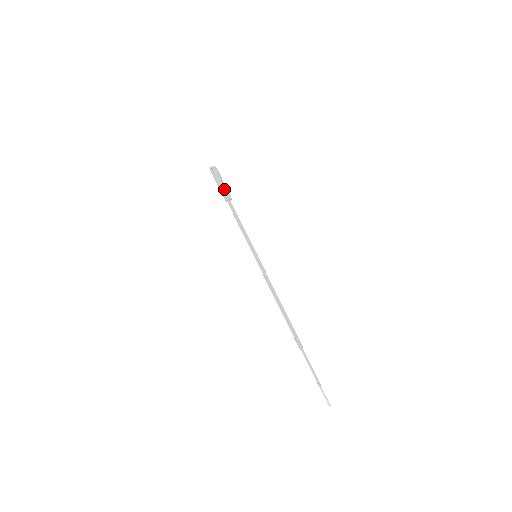
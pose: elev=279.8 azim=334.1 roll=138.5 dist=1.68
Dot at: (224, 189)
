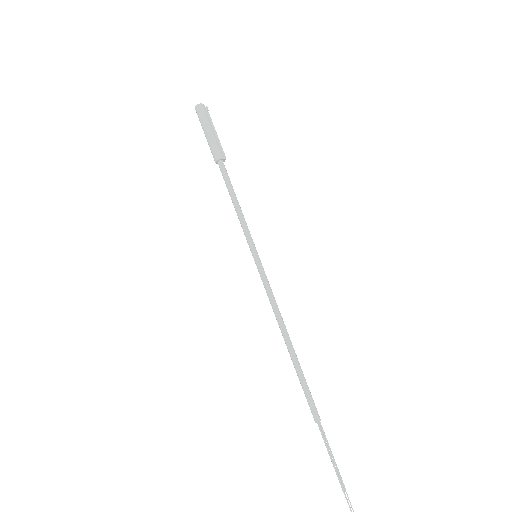
Dot at: (212, 142)
